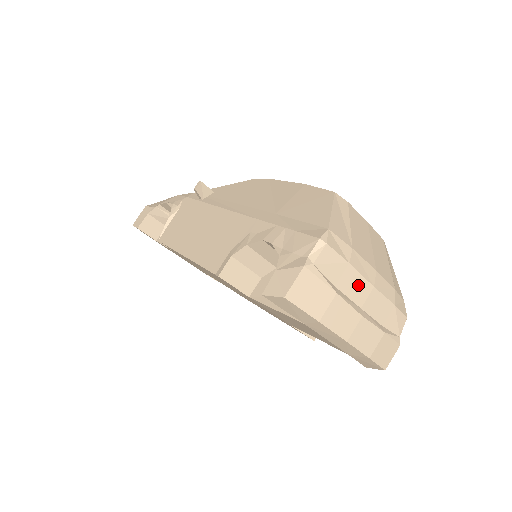
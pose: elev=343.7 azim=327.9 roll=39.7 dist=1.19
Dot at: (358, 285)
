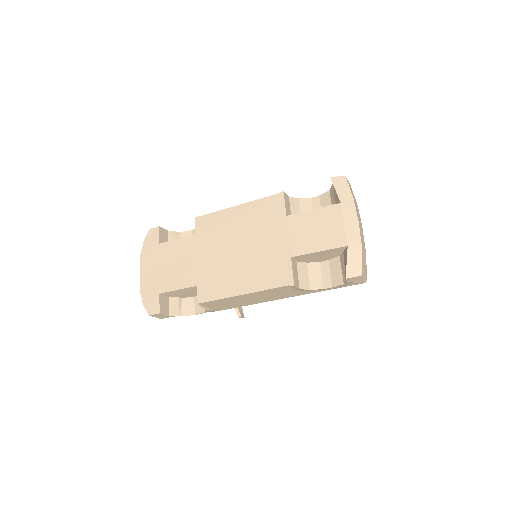
Dot at: occluded
